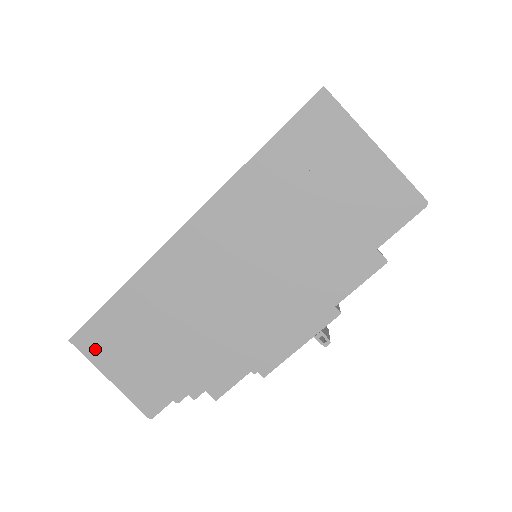
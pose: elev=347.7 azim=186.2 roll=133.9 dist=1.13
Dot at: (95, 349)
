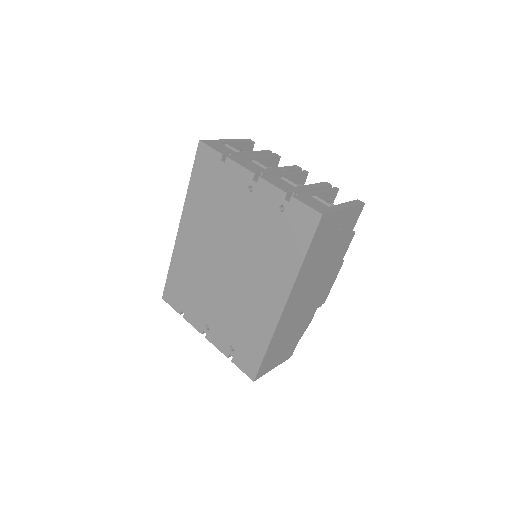
Dot at: (265, 371)
